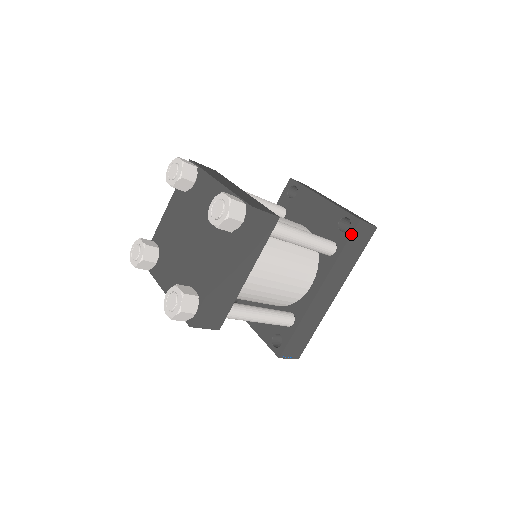
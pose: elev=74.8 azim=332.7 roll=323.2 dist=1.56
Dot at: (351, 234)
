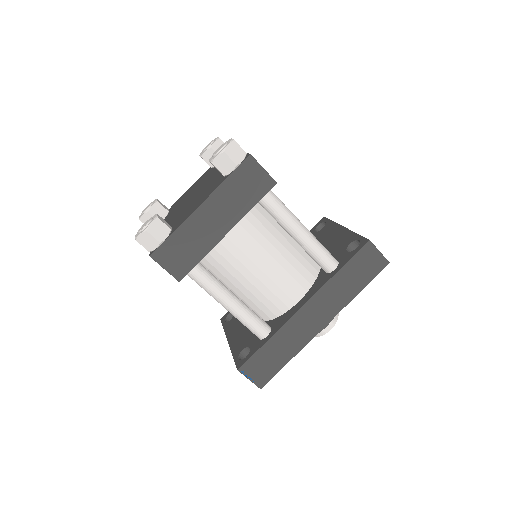
Dot at: (356, 253)
